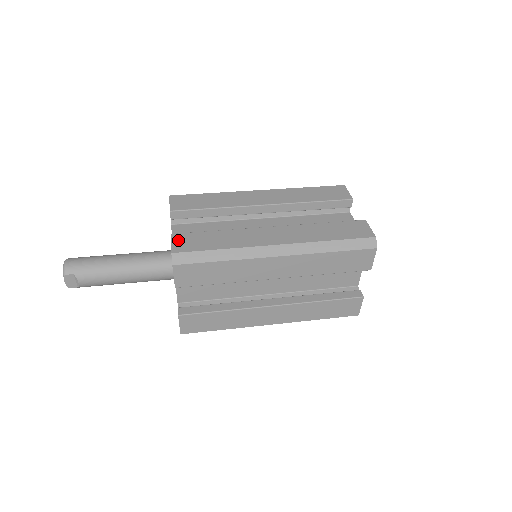
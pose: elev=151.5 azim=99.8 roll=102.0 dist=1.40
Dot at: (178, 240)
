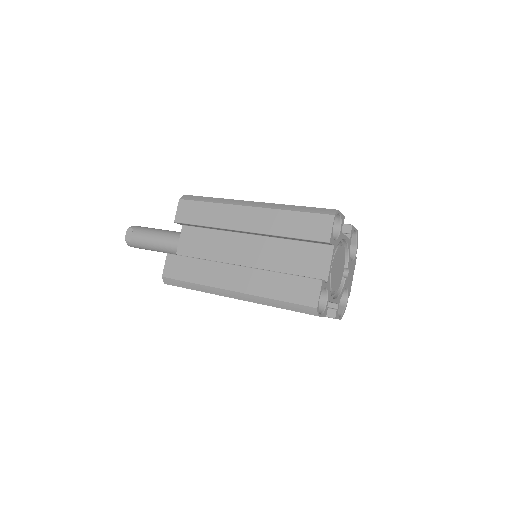
Dot at: occluded
